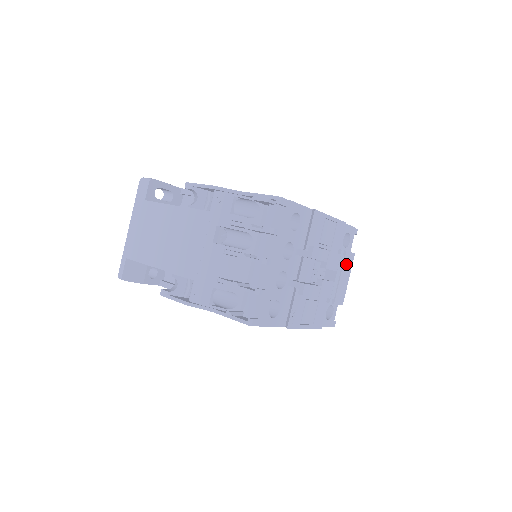
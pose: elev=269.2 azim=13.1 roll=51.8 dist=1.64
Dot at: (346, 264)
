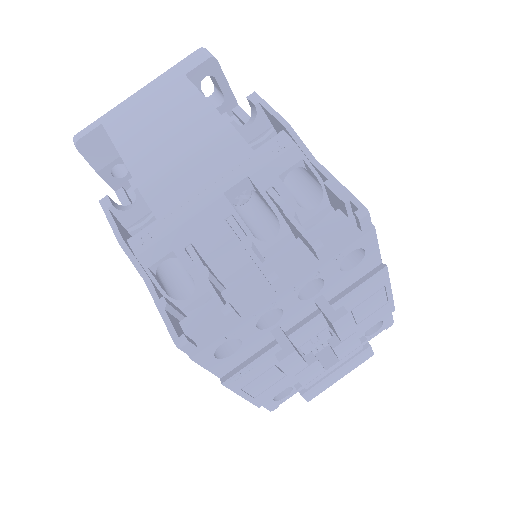
Dot at: (356, 359)
